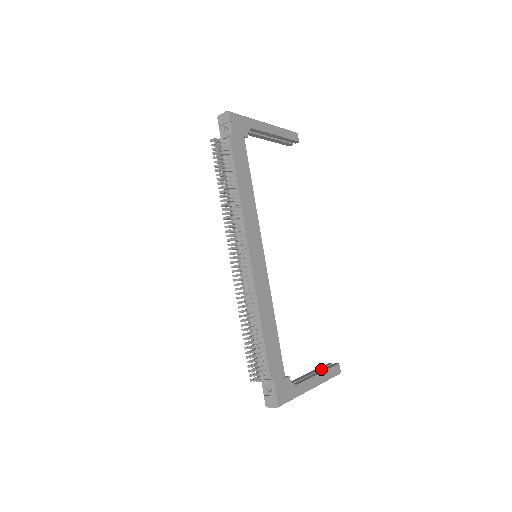
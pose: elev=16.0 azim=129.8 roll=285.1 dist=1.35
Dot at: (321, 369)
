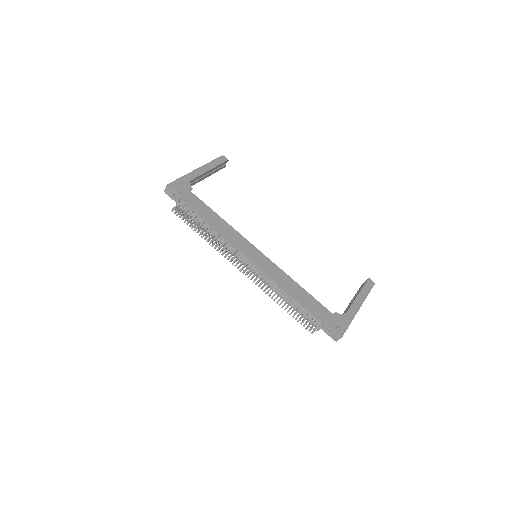
Dot at: occluded
